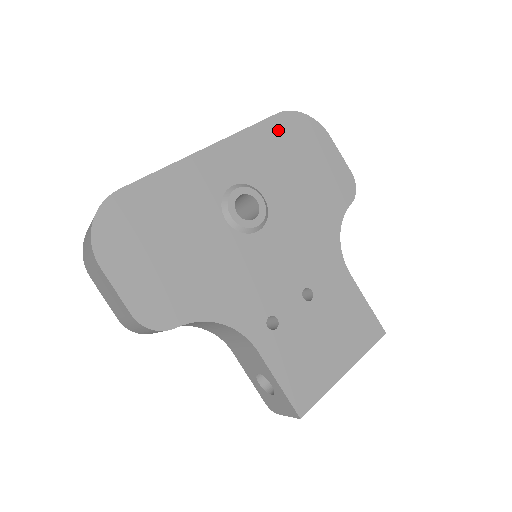
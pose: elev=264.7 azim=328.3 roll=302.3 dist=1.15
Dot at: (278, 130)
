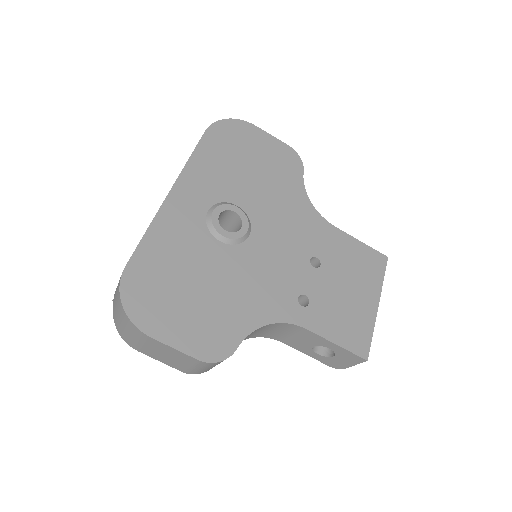
Dot at: (214, 144)
